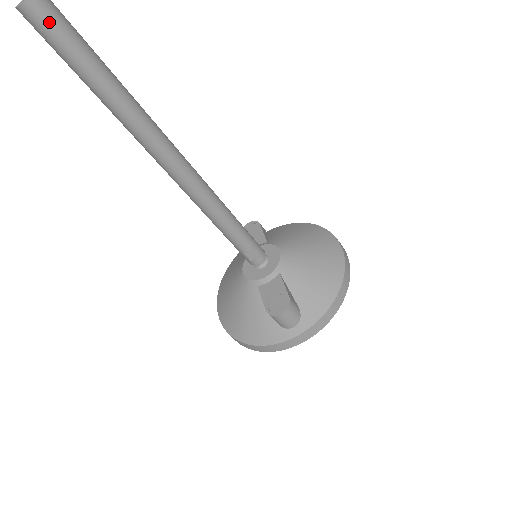
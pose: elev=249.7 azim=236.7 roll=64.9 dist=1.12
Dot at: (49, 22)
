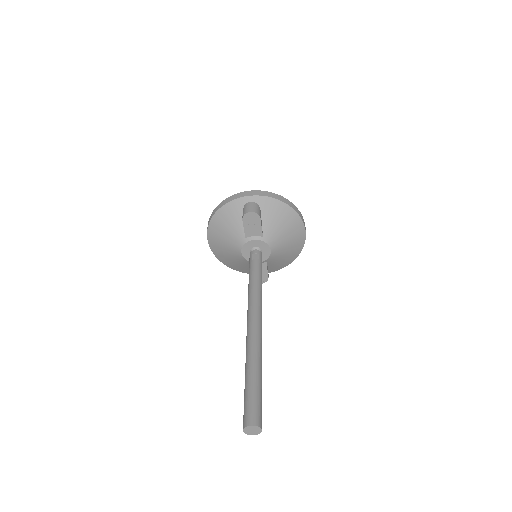
Dot at: occluded
